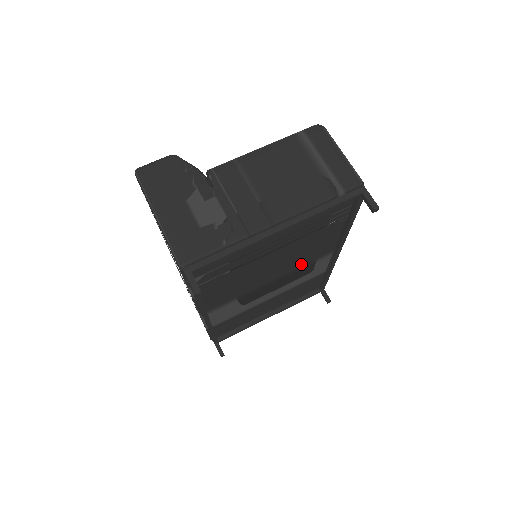
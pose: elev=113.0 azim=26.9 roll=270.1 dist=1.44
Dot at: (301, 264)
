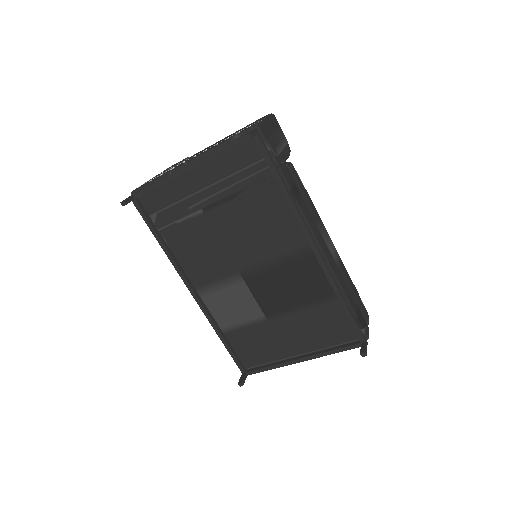
Dot at: (274, 253)
